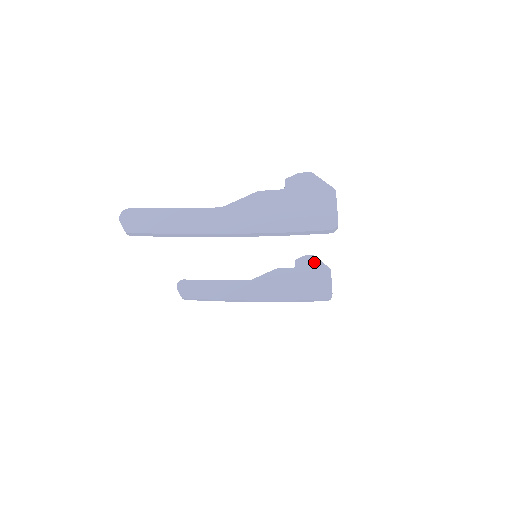
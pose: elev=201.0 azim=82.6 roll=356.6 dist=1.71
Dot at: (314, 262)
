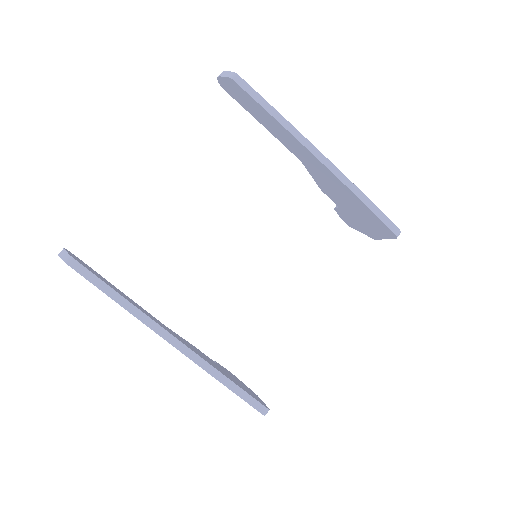
Dot at: (237, 378)
